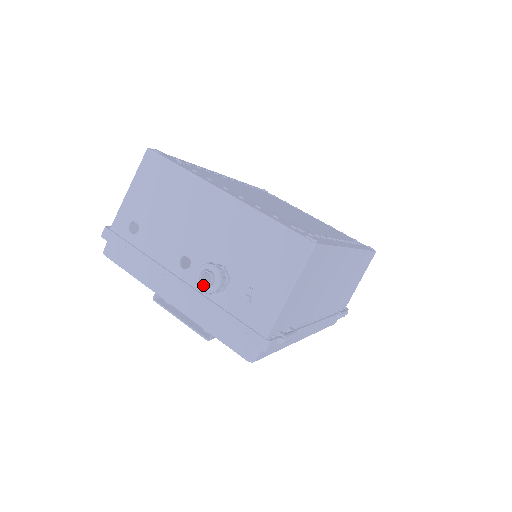
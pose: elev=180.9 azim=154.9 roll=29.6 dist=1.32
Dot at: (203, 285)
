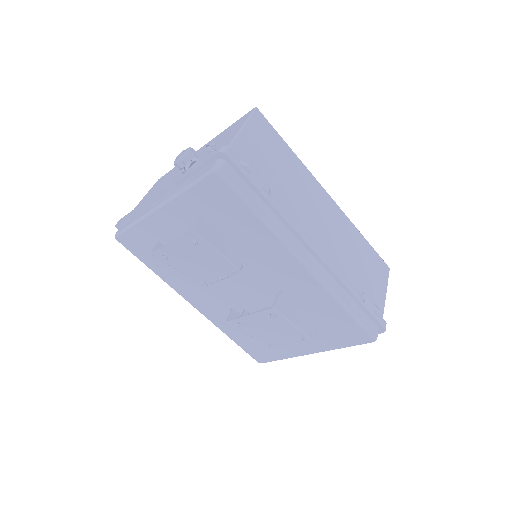
Dot at: (179, 161)
